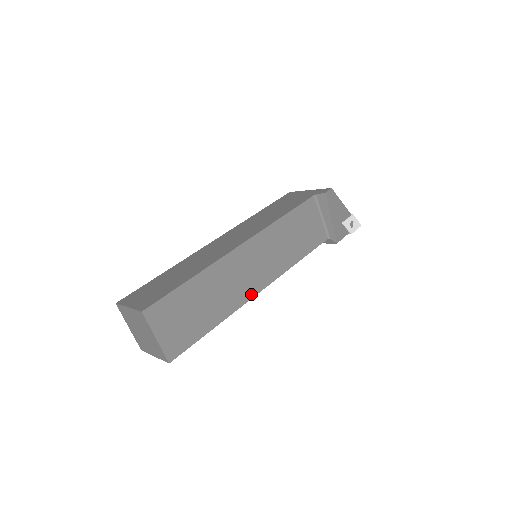
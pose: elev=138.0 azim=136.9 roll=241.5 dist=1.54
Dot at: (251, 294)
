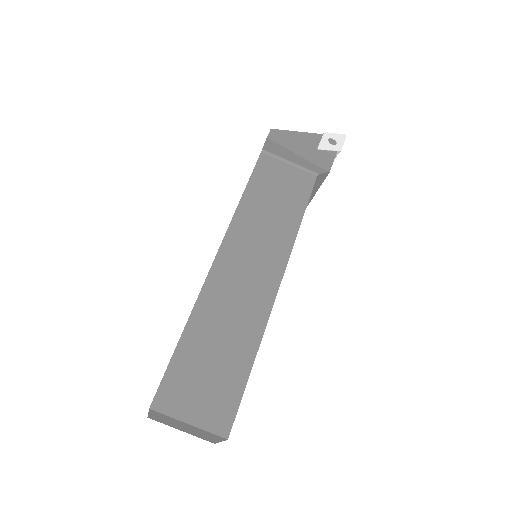
Dot at: (270, 296)
